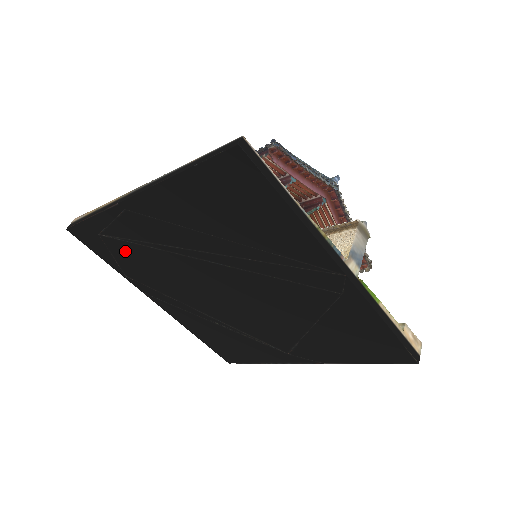
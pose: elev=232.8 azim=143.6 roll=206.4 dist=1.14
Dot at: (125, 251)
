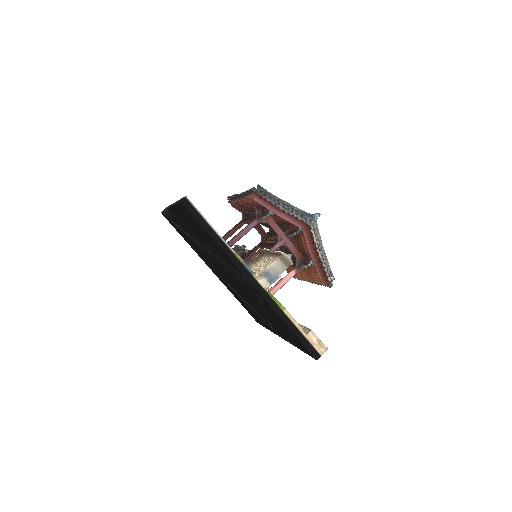
Dot at: (183, 234)
